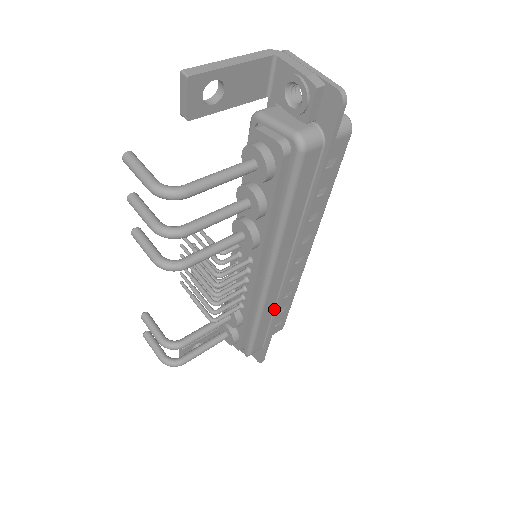
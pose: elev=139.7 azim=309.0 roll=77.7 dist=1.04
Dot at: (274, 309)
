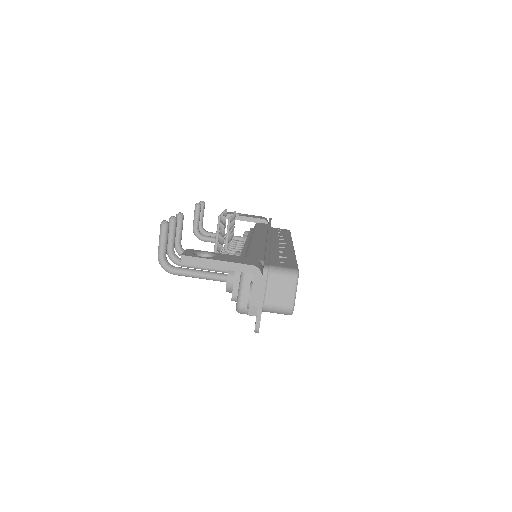
Dot at: occluded
